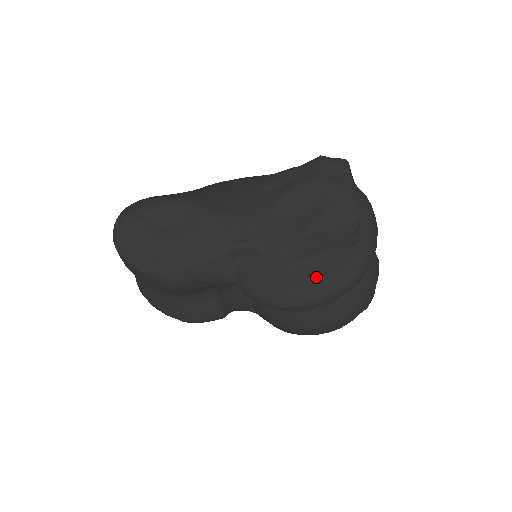
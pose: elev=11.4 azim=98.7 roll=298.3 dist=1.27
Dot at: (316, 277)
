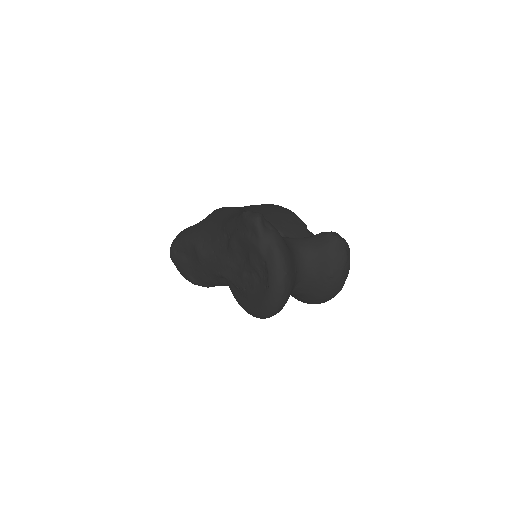
Dot at: (253, 306)
